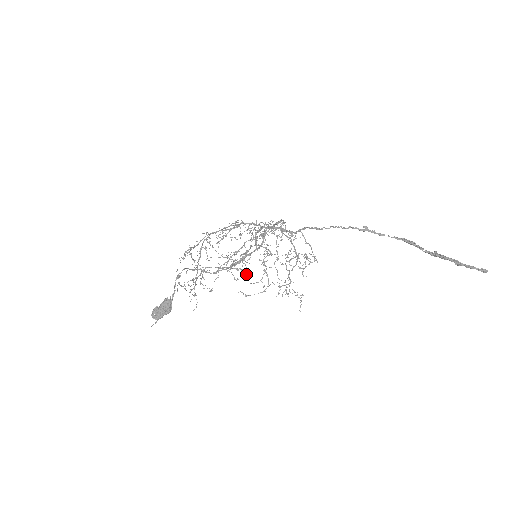
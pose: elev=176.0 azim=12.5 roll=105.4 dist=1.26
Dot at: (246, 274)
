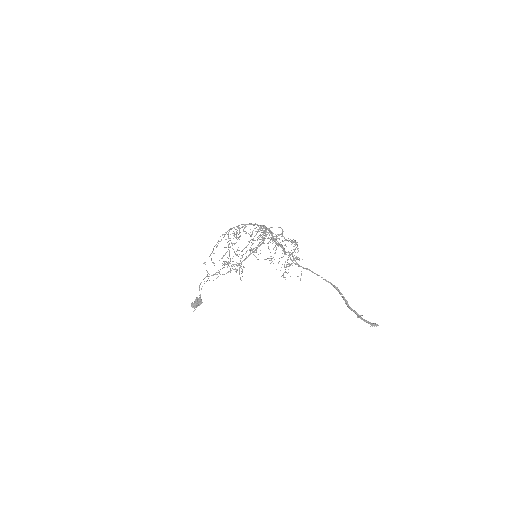
Dot at: occluded
